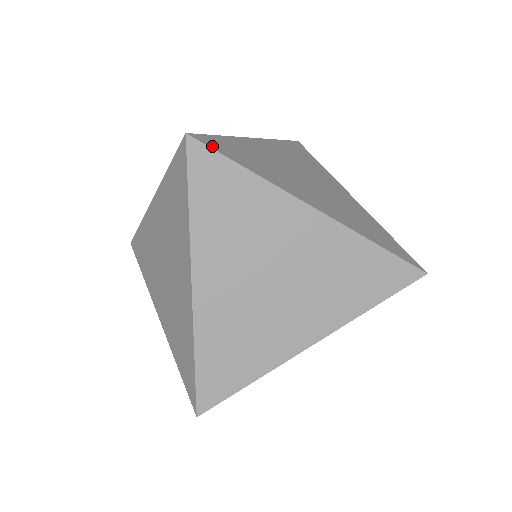
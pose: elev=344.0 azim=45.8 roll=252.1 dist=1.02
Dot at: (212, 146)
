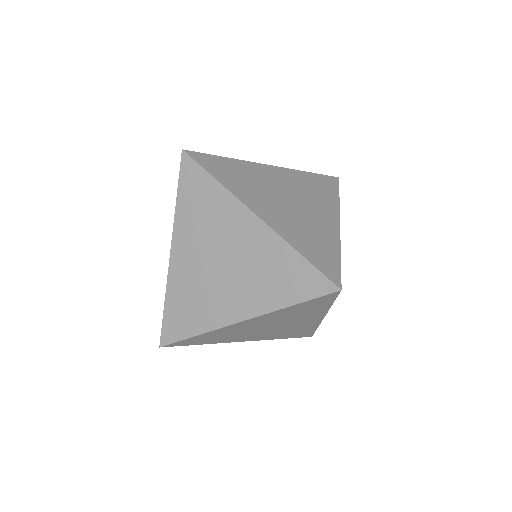
Dot at: (198, 160)
